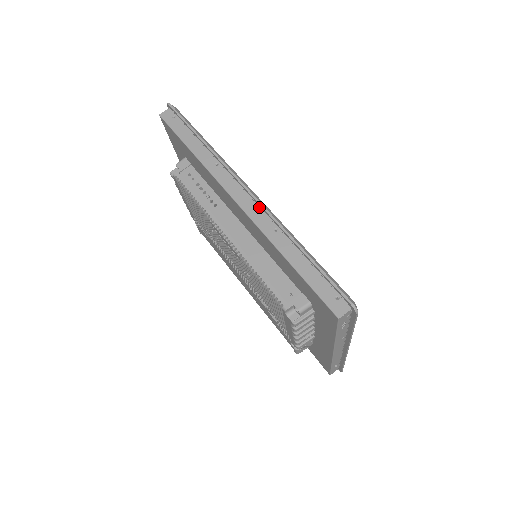
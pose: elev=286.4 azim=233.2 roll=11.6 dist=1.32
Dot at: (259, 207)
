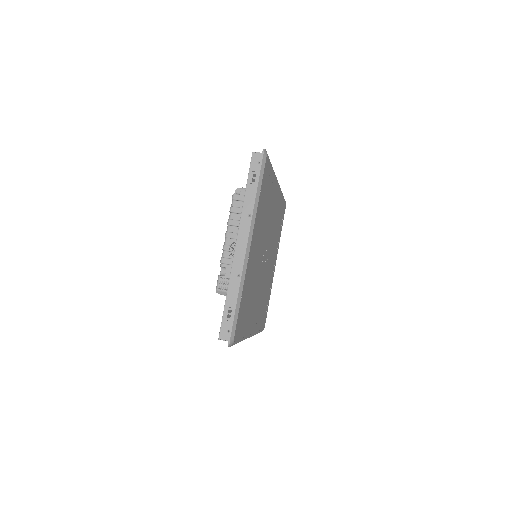
Dot at: occluded
